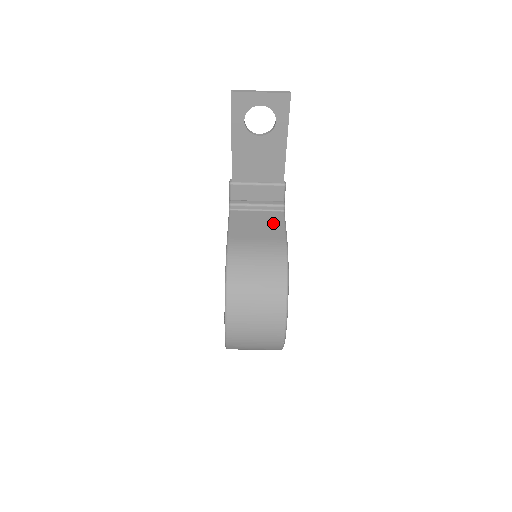
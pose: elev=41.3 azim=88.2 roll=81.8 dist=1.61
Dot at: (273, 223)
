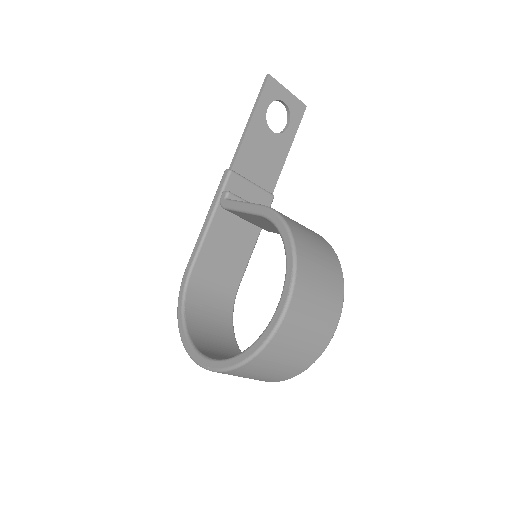
Dot at: occluded
